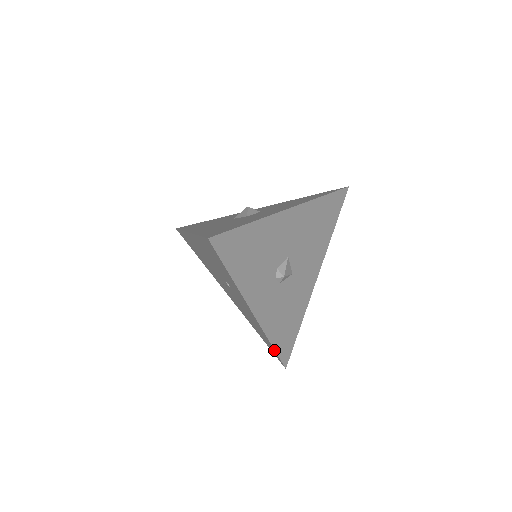
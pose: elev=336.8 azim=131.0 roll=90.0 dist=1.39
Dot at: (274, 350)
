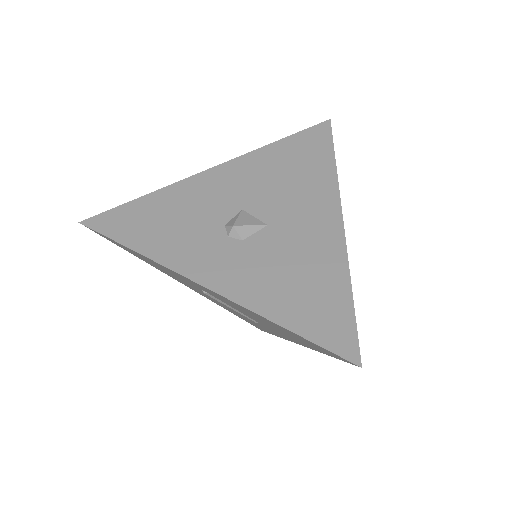
Dot at: (299, 336)
